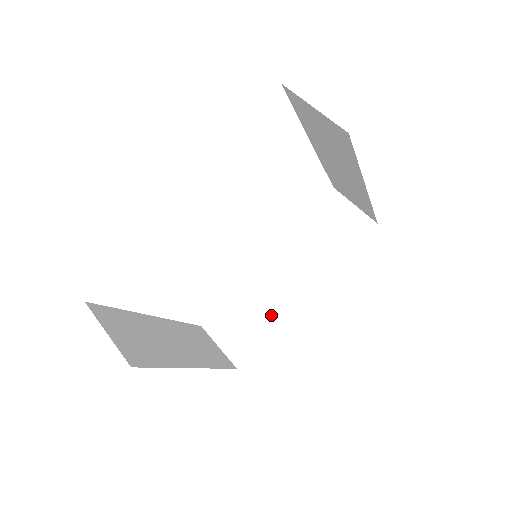
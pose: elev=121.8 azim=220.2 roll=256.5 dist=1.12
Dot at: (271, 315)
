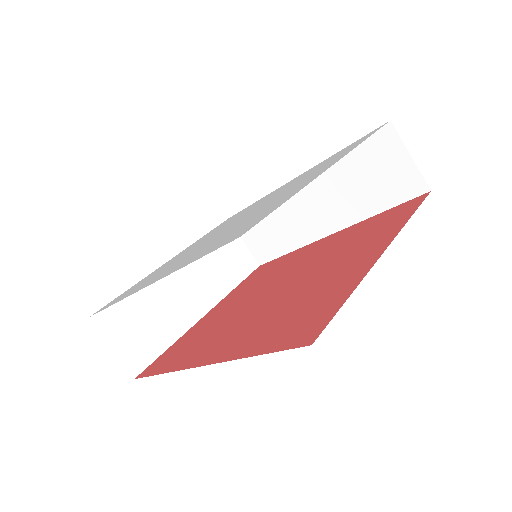
Dot at: (293, 236)
